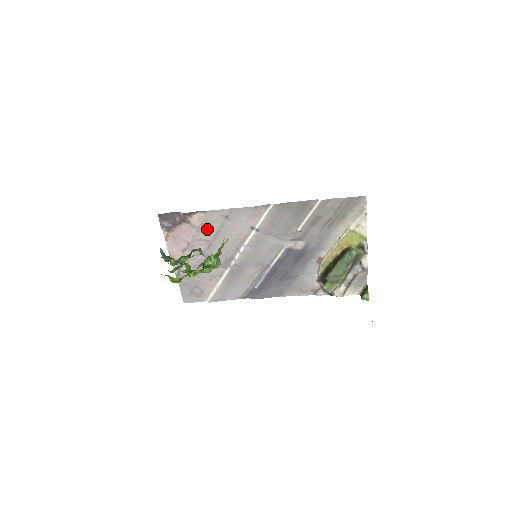
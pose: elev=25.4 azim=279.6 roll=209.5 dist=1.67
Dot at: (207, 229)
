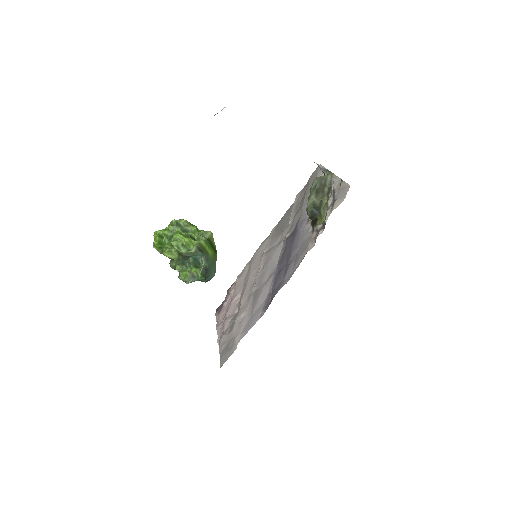
Dot at: (239, 286)
